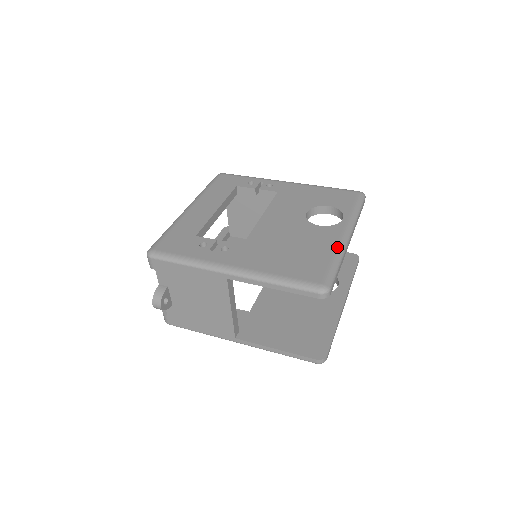
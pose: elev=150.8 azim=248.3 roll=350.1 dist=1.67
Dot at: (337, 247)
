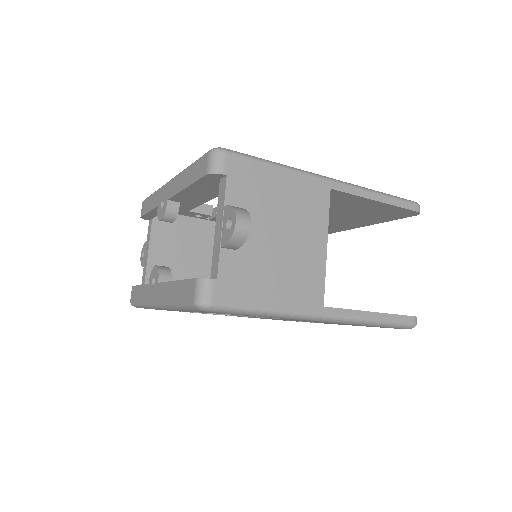
Dot at: occluded
